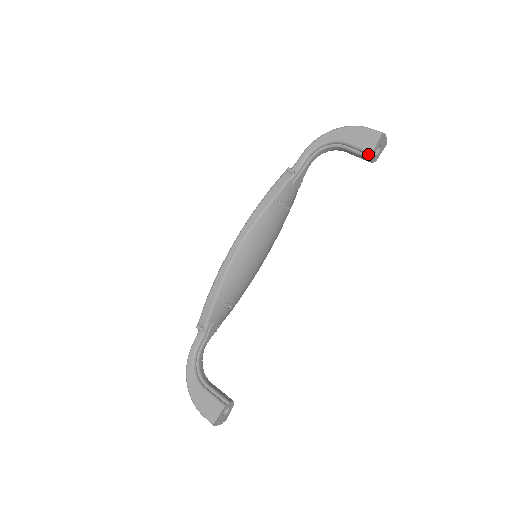
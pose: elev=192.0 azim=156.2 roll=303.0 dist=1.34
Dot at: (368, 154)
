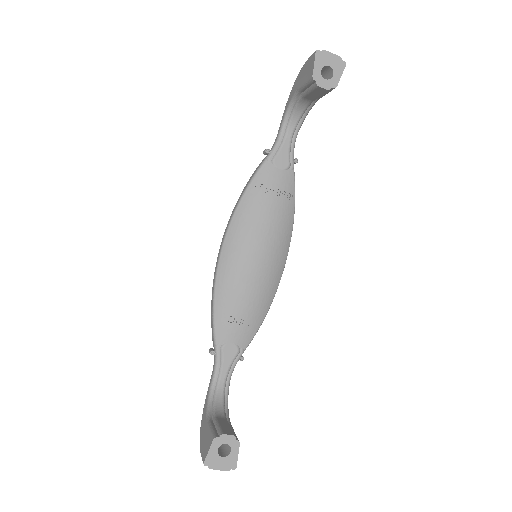
Dot at: (313, 82)
